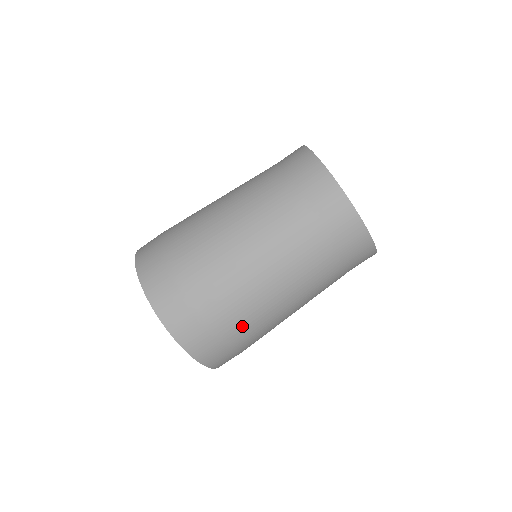
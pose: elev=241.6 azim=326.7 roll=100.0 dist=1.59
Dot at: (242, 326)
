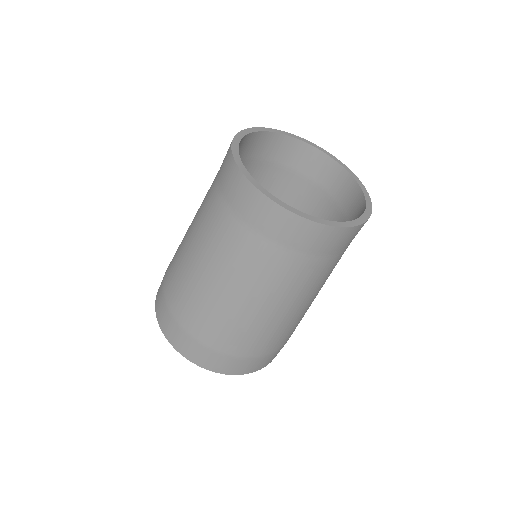
Dot at: (251, 342)
